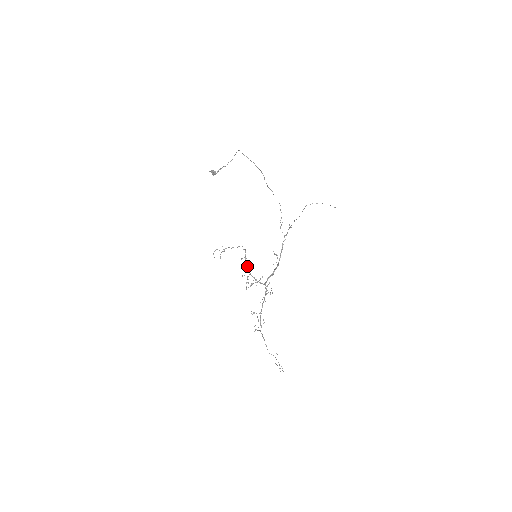
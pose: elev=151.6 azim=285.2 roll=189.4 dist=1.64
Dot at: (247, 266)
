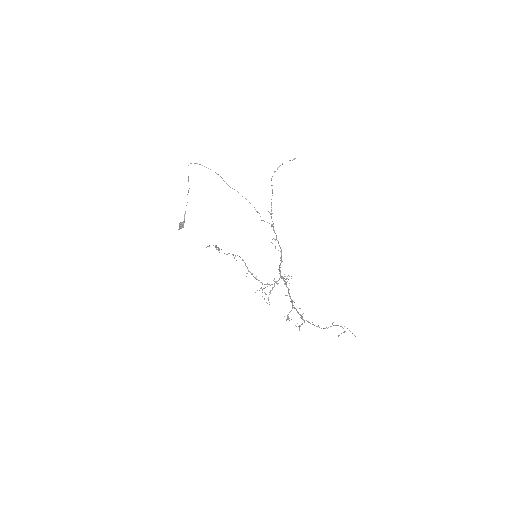
Dot at: (255, 278)
